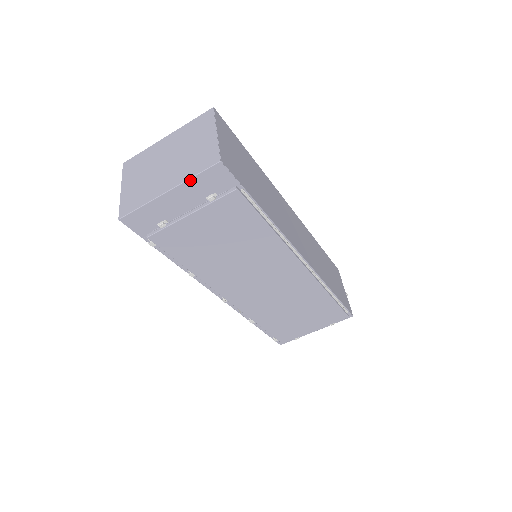
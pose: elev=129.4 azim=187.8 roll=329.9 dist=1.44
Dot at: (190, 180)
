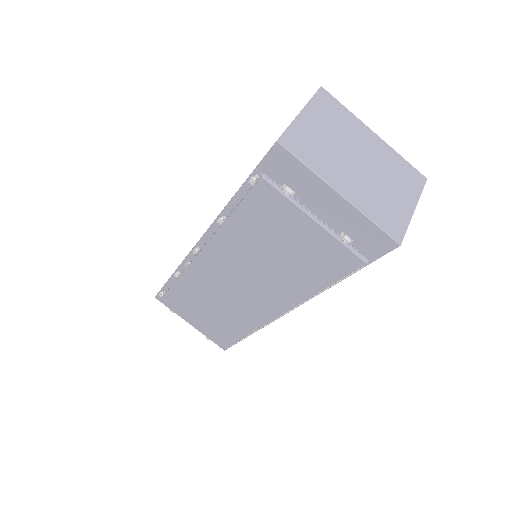
Dot at: (365, 217)
